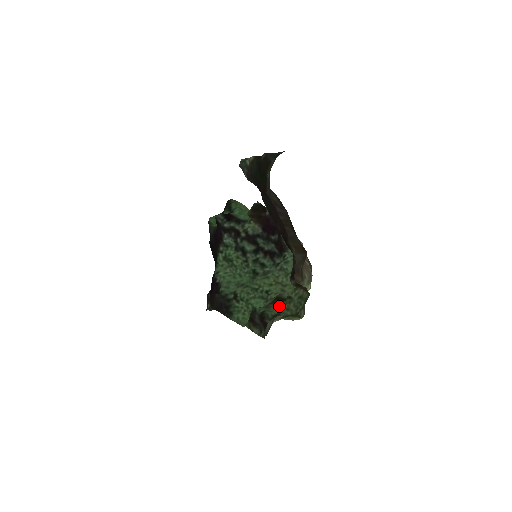
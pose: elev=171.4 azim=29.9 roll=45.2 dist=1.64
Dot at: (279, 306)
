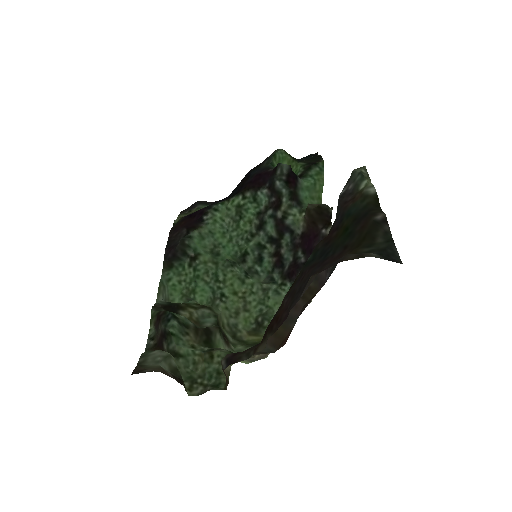
Dot at: (193, 348)
